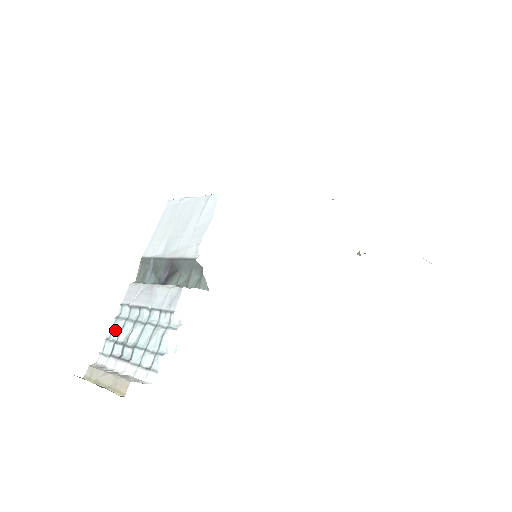
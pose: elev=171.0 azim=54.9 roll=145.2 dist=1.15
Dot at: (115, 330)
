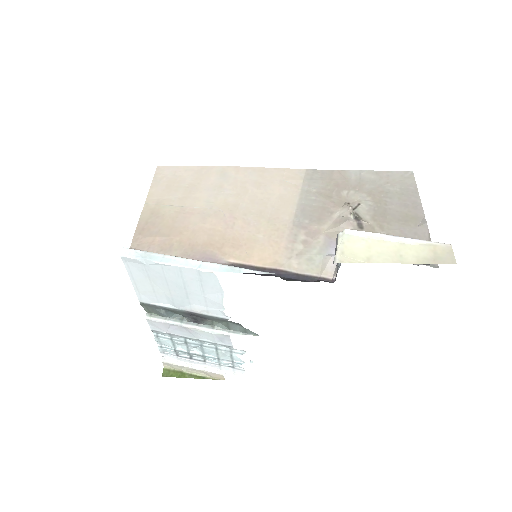
Dot at: (165, 344)
